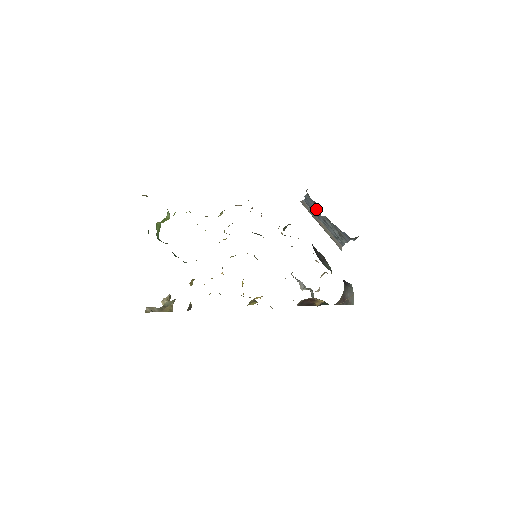
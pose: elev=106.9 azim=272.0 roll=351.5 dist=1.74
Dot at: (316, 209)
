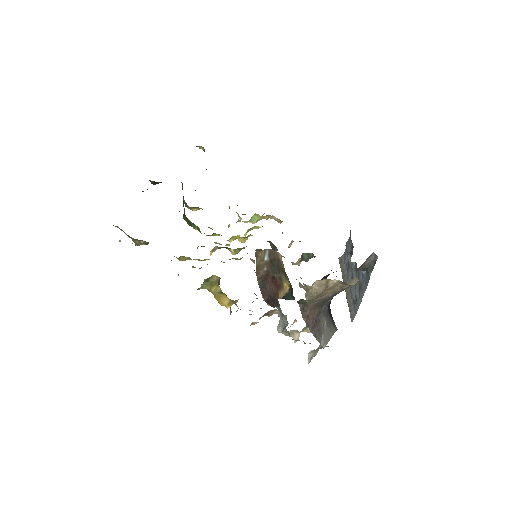
Dot at: (350, 257)
